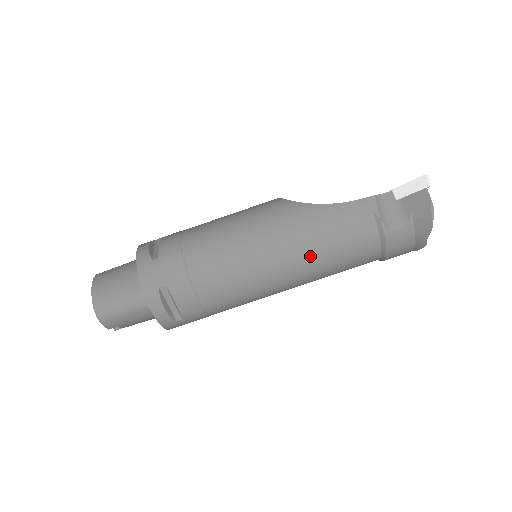
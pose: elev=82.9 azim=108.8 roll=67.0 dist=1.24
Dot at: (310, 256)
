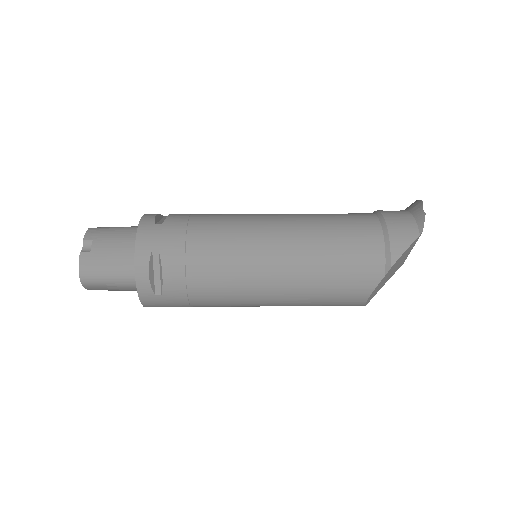
Dot at: (306, 214)
